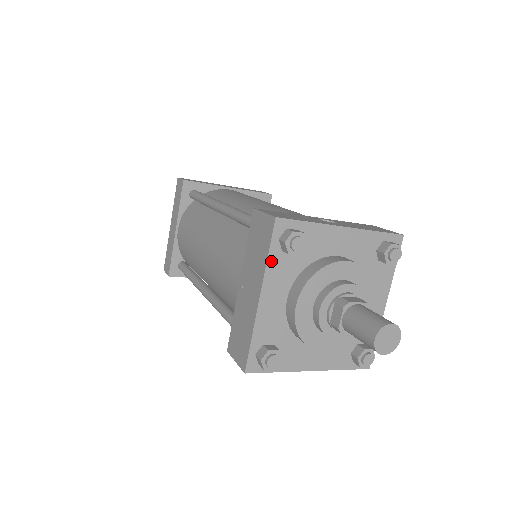
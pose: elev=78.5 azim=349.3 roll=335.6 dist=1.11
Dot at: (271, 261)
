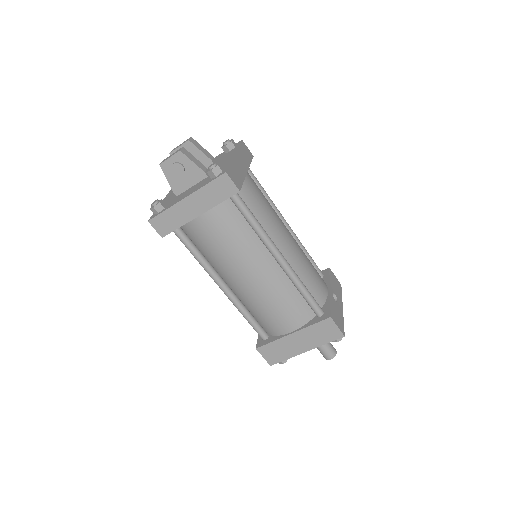
Dot at: (324, 343)
